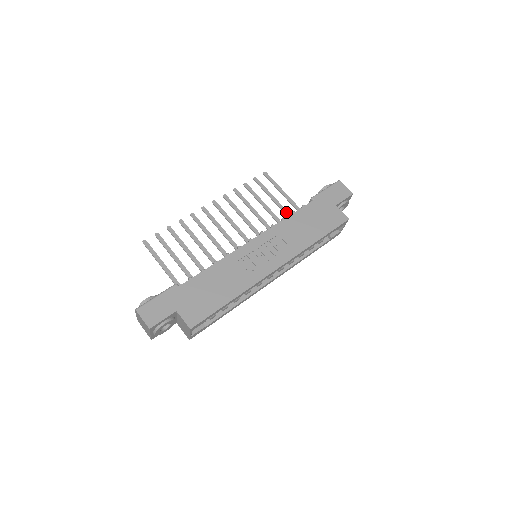
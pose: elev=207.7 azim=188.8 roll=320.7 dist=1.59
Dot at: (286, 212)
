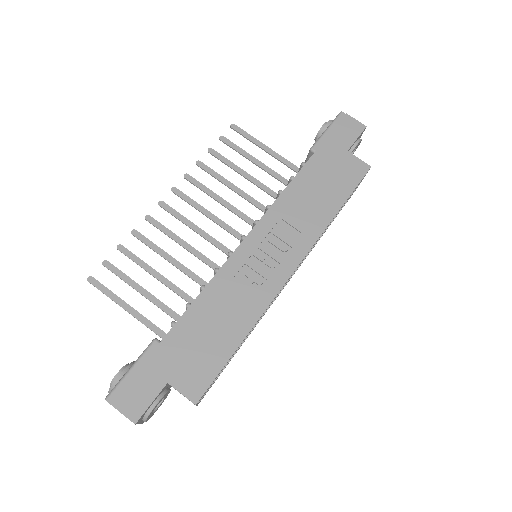
Dot at: (278, 176)
